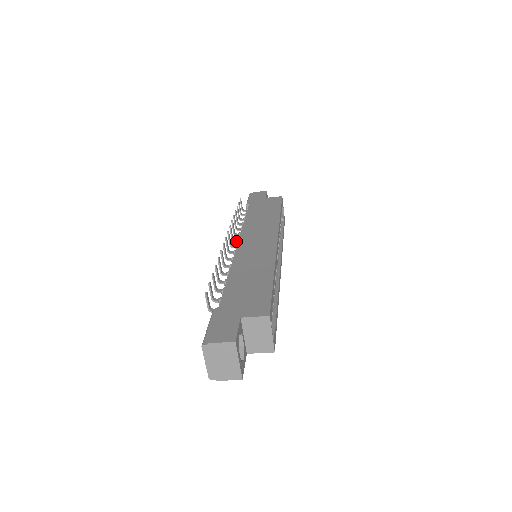
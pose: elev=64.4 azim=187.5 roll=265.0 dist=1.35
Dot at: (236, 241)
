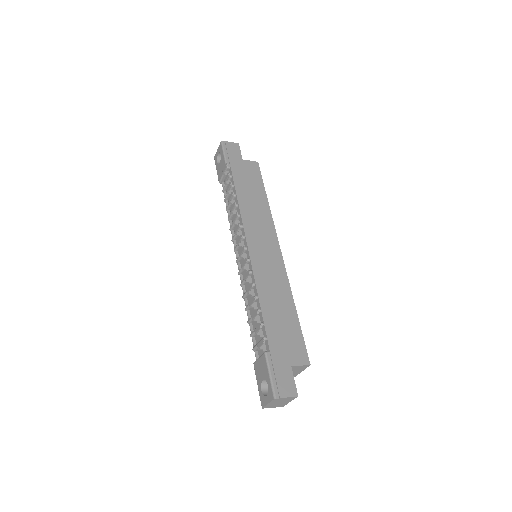
Dot at: (238, 235)
